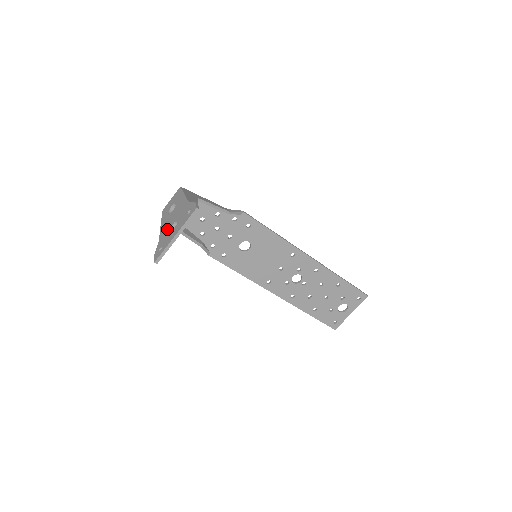
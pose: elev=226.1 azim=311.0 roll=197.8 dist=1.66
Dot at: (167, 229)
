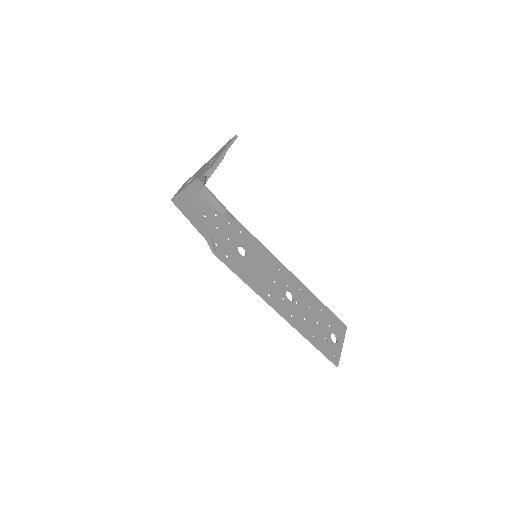
Dot at: (202, 170)
